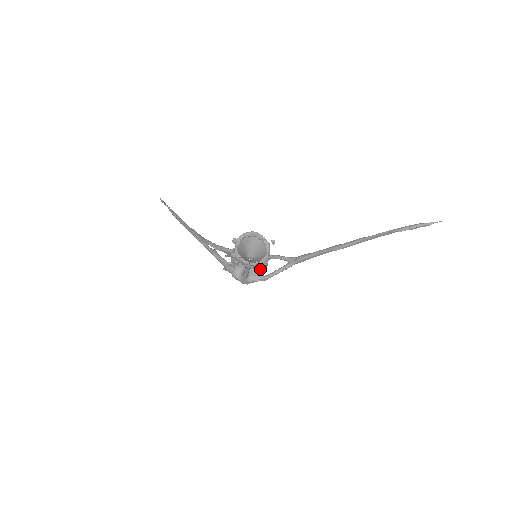
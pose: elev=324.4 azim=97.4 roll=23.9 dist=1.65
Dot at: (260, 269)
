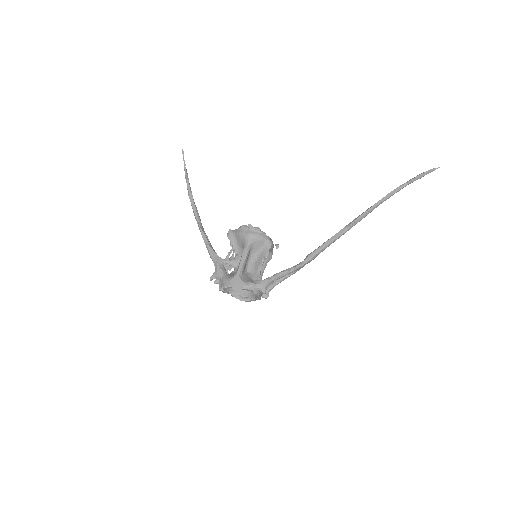
Dot at: (259, 270)
